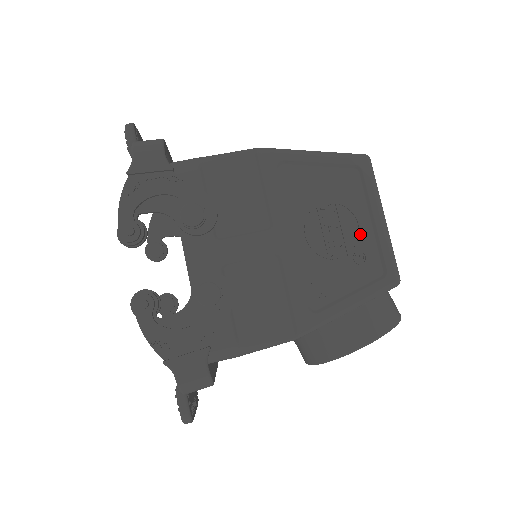
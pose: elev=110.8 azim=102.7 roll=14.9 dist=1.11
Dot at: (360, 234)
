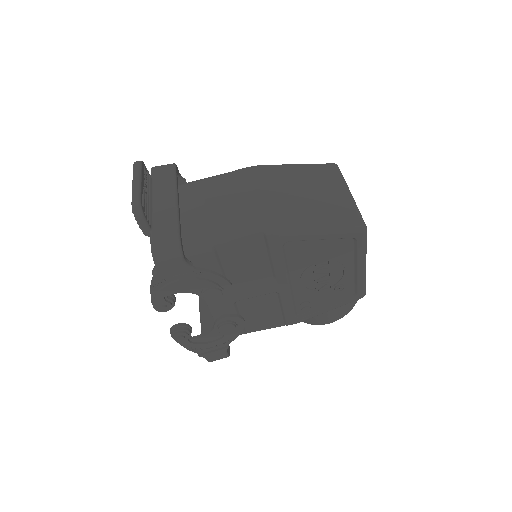
Dot at: (343, 277)
